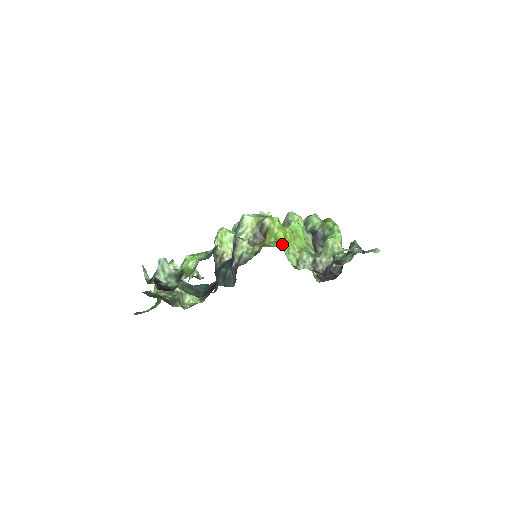
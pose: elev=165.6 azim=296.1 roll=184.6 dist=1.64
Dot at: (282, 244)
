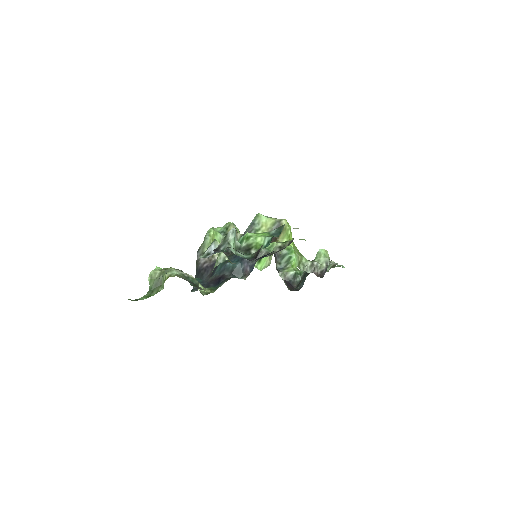
Dot at: occluded
